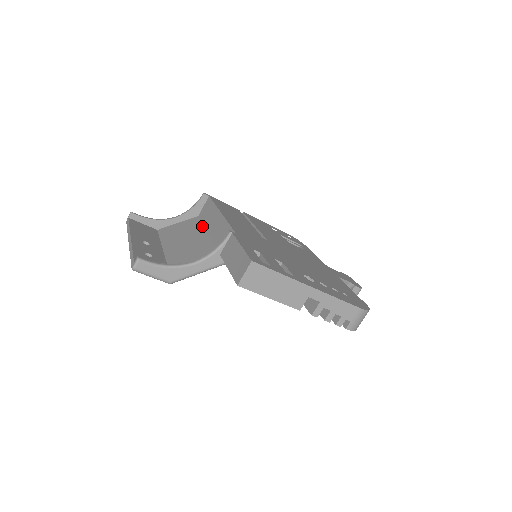
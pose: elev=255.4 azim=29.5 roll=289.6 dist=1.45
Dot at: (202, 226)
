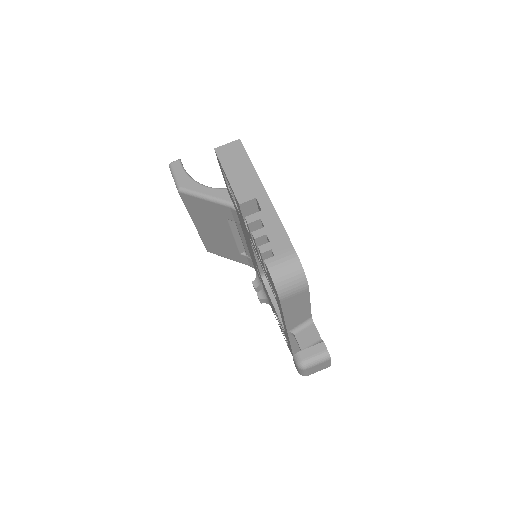
Dot at: occluded
